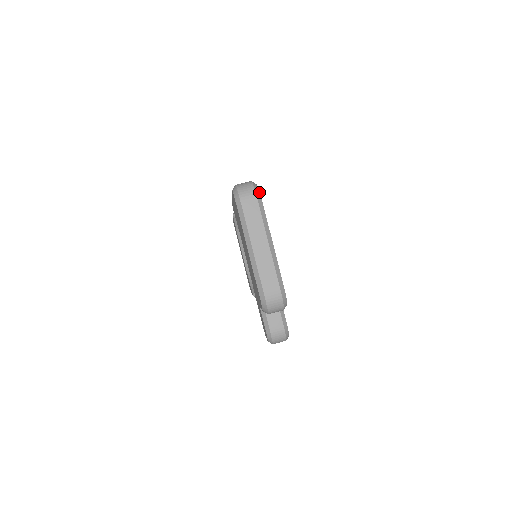
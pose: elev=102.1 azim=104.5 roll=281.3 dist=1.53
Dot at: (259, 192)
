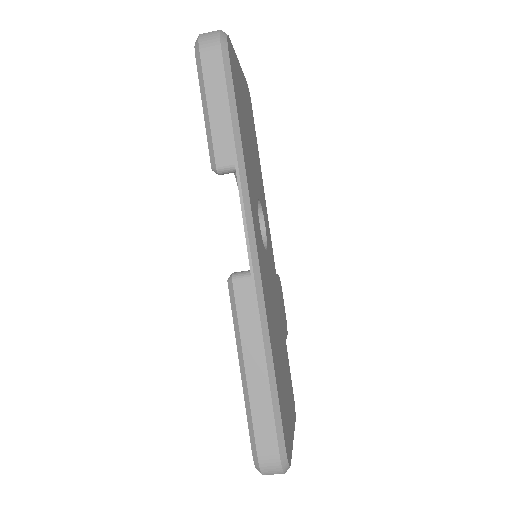
Dot at: occluded
